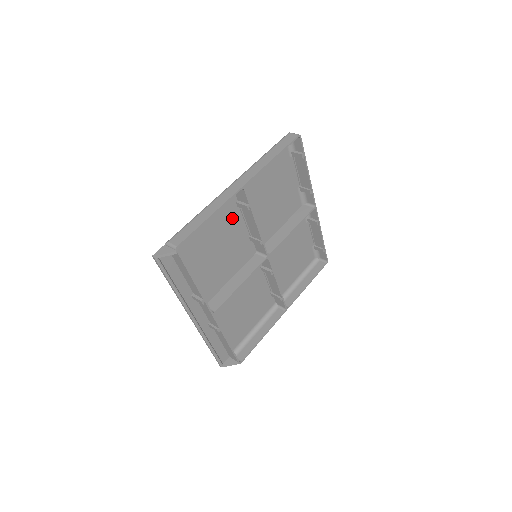
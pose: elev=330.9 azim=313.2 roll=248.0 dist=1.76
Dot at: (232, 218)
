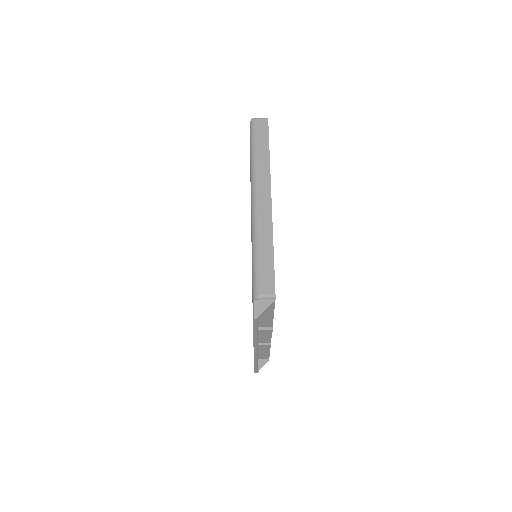
Dot at: occluded
